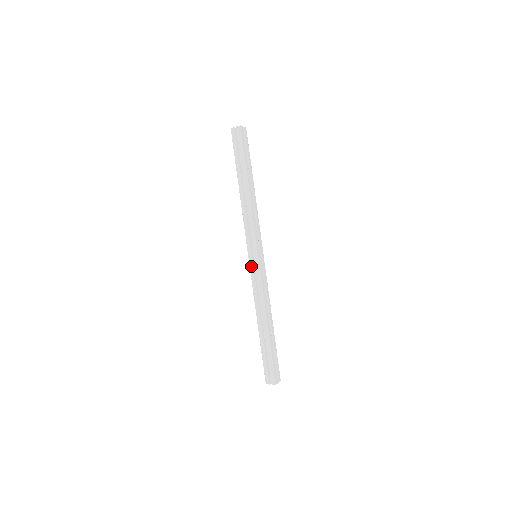
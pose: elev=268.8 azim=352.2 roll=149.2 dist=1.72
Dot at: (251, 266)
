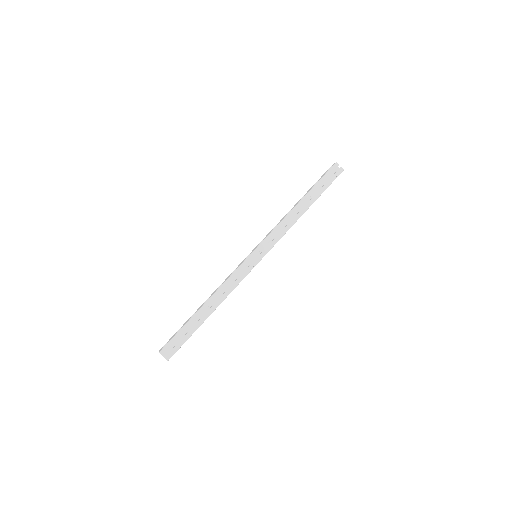
Dot at: occluded
